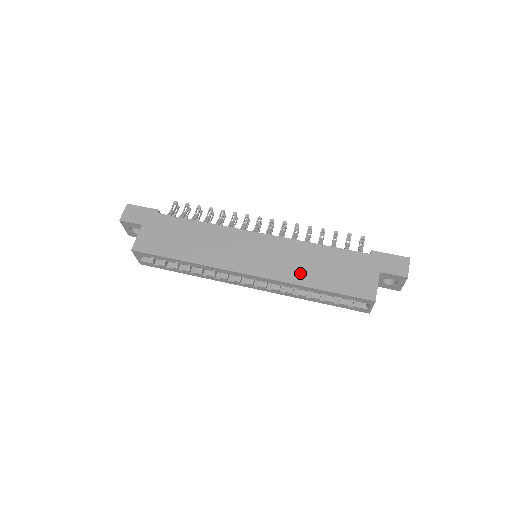
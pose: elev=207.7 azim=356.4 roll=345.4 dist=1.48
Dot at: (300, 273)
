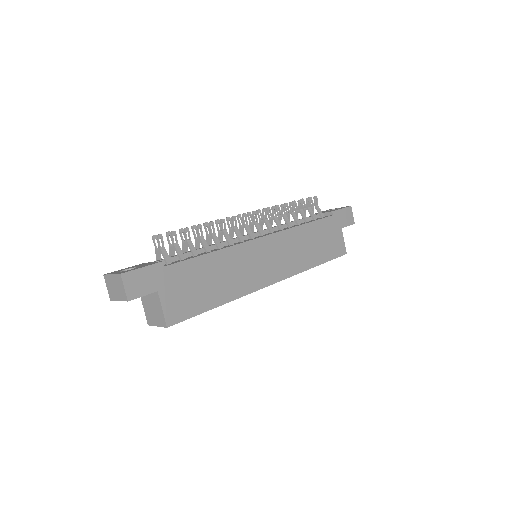
Dot at: (304, 259)
